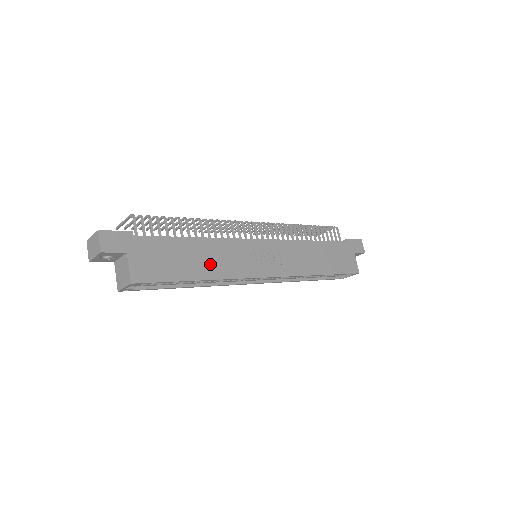
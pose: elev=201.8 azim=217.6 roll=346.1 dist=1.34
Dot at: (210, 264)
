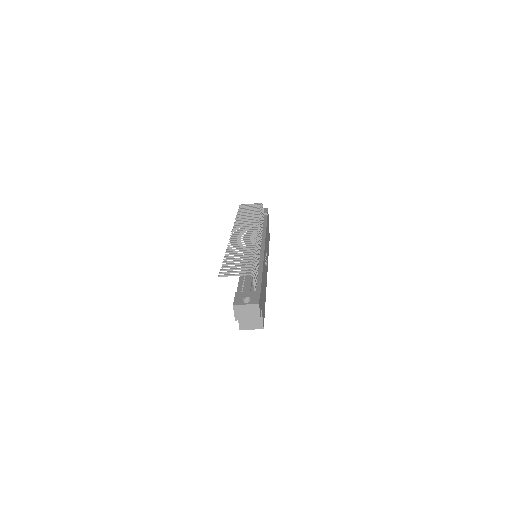
Dot at: occluded
